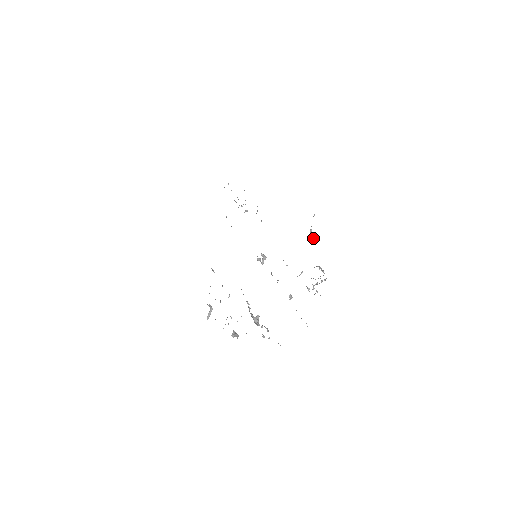
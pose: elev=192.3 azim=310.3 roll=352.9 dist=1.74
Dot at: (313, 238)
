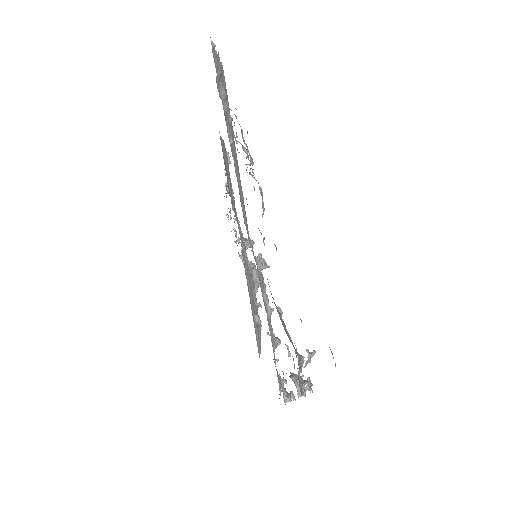
Dot at: (310, 356)
